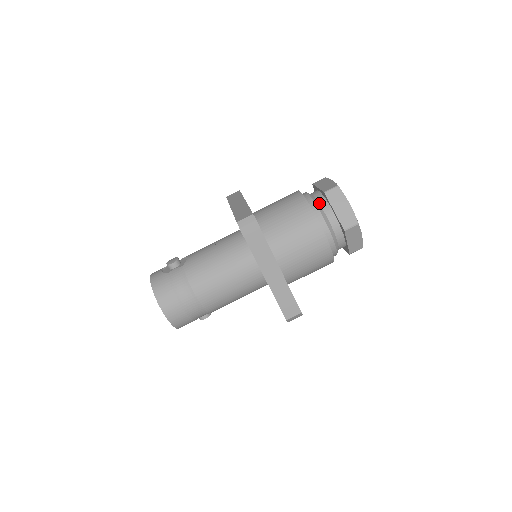
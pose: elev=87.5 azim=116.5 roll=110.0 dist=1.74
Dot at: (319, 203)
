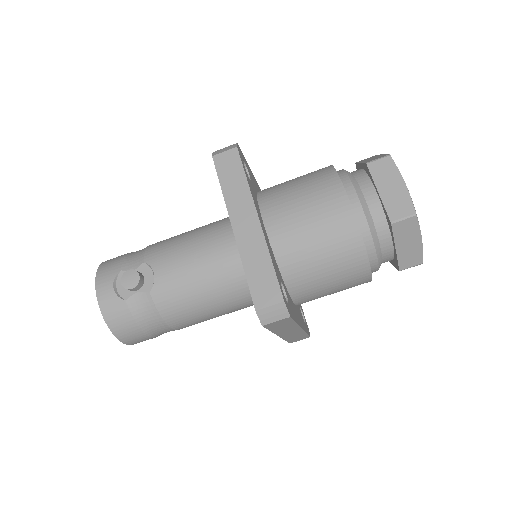
Dot at: (375, 228)
